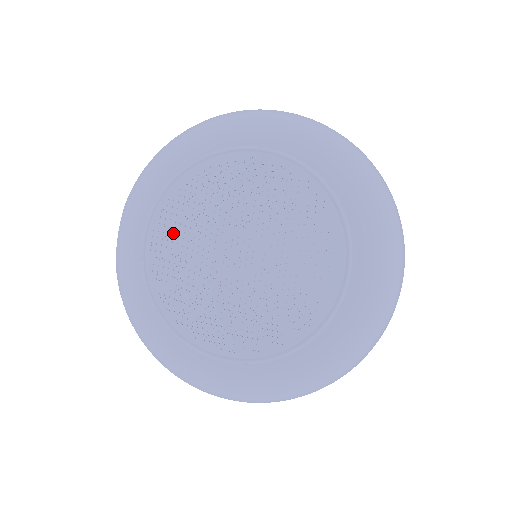
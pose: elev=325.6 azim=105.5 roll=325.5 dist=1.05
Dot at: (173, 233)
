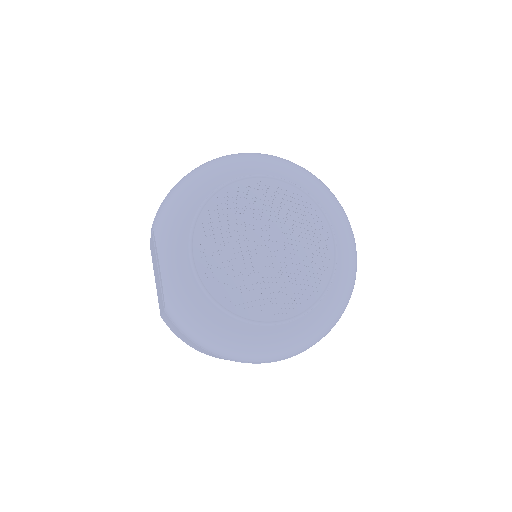
Dot at: (213, 247)
